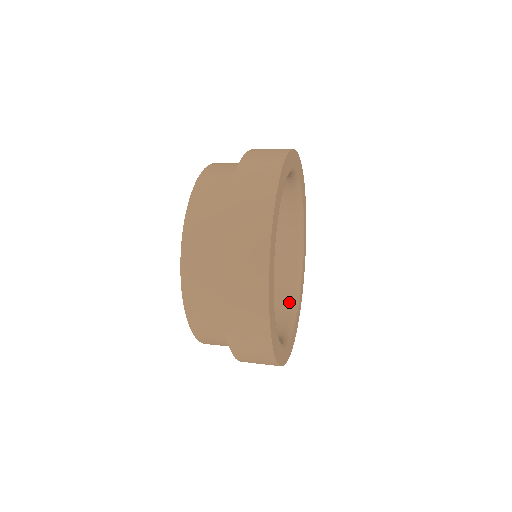
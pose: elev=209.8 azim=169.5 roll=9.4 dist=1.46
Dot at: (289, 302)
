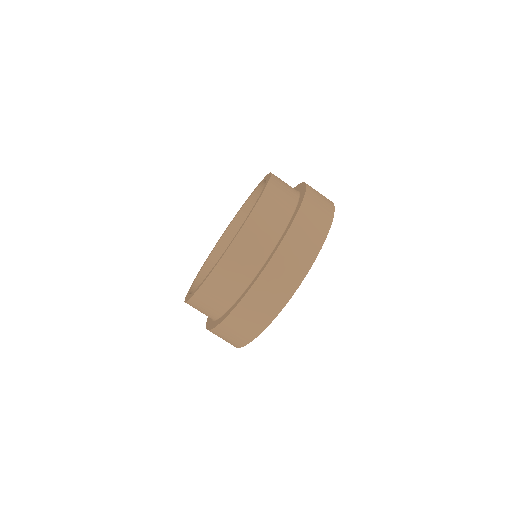
Dot at: occluded
